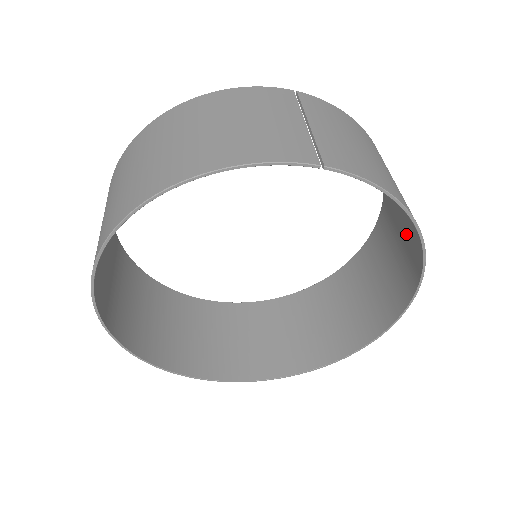
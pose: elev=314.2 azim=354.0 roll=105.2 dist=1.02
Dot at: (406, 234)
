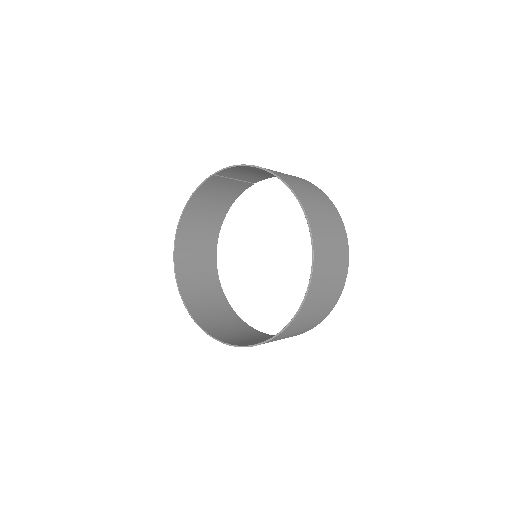
Dot at: occluded
